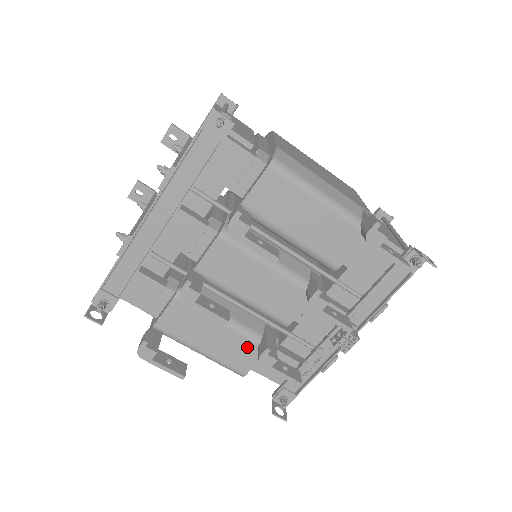
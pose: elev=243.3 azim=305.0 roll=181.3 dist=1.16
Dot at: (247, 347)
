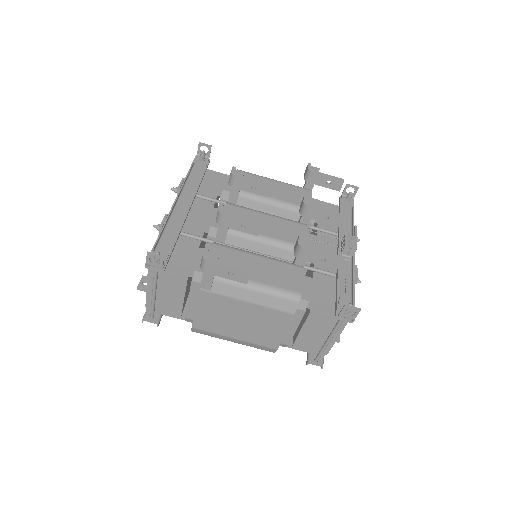
Dot at: (287, 270)
